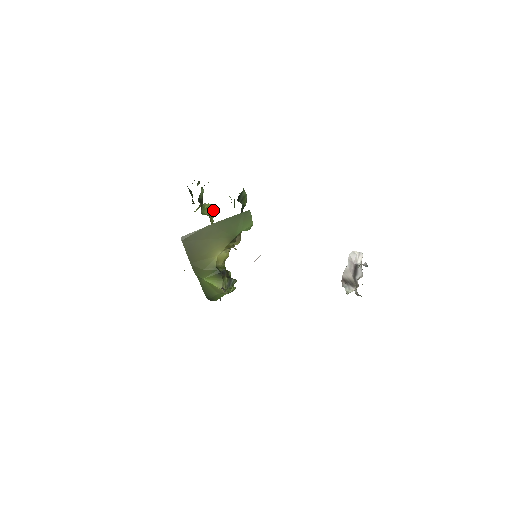
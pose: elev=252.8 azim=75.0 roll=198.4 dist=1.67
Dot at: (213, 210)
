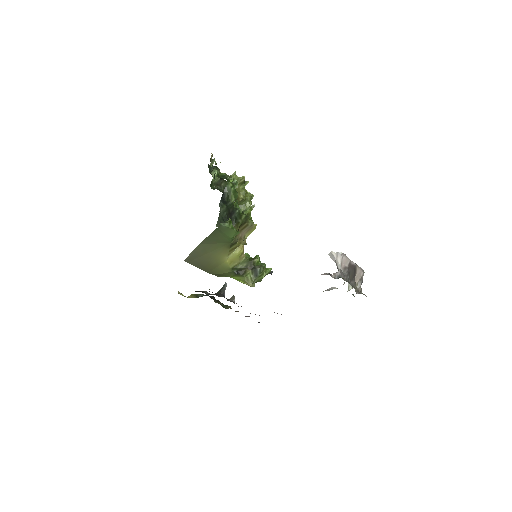
Dot at: (240, 181)
